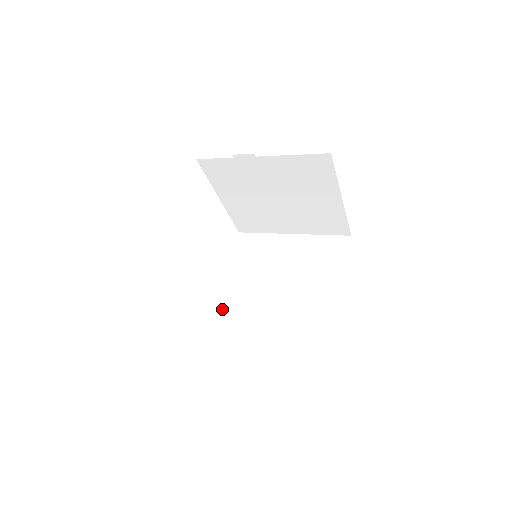
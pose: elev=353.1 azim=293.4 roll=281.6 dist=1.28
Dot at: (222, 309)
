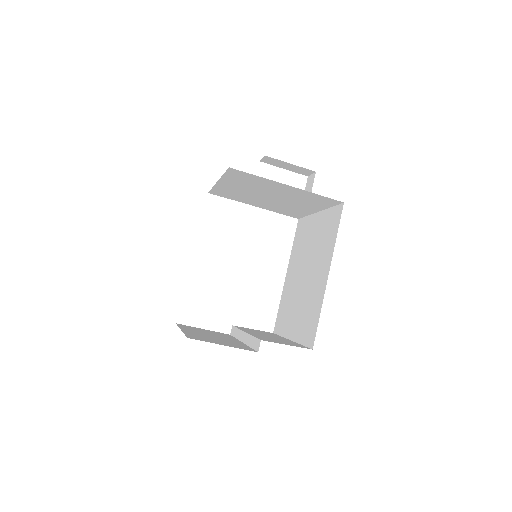
Dot at: (284, 294)
